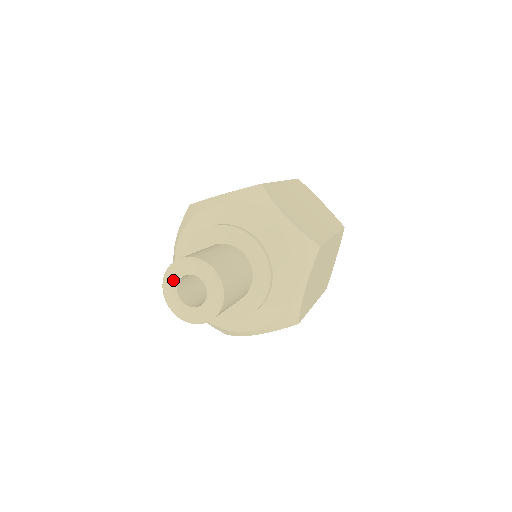
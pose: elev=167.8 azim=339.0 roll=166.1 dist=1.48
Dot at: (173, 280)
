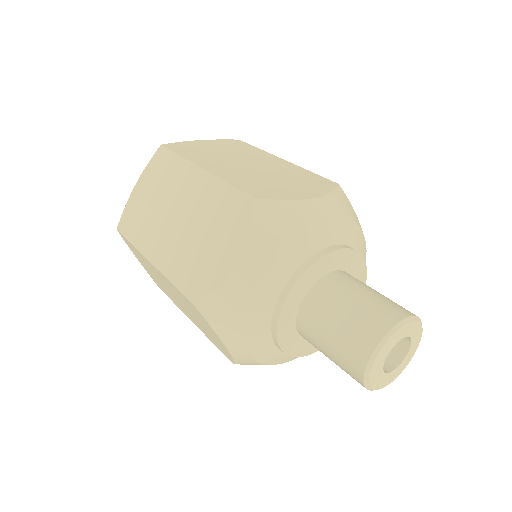
Dot at: (389, 348)
